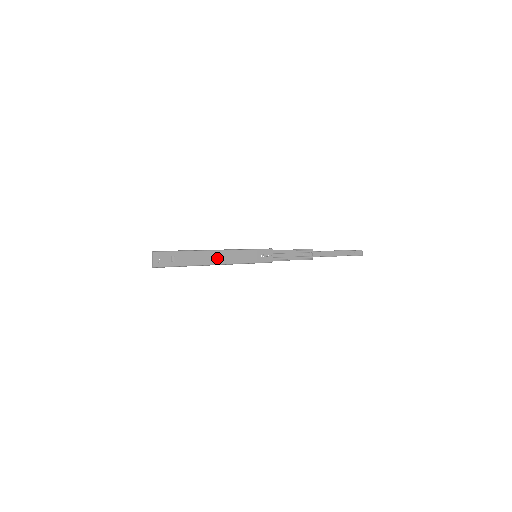
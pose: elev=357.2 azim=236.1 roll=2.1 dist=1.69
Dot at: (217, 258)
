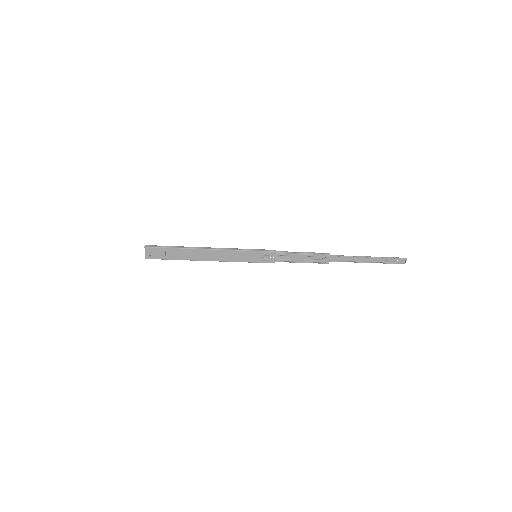
Dot at: (210, 256)
